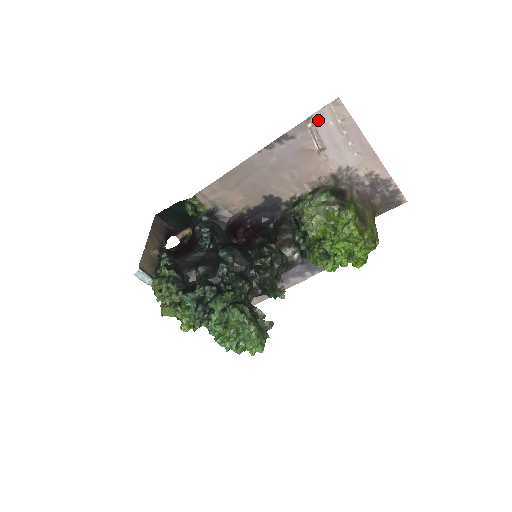
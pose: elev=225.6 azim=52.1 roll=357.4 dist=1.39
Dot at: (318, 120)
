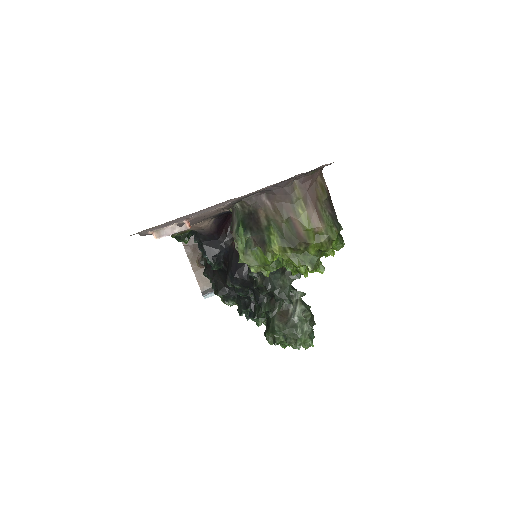
Dot at: (148, 231)
